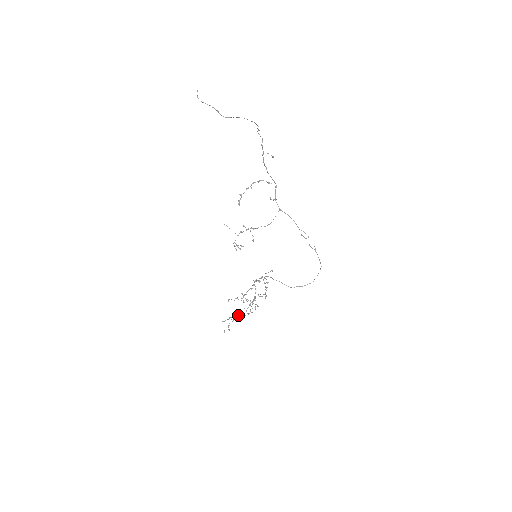
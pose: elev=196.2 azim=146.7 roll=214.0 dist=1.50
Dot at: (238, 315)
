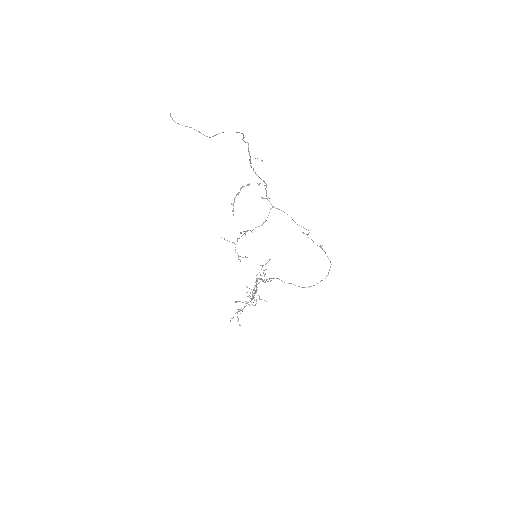
Dot at: occluded
